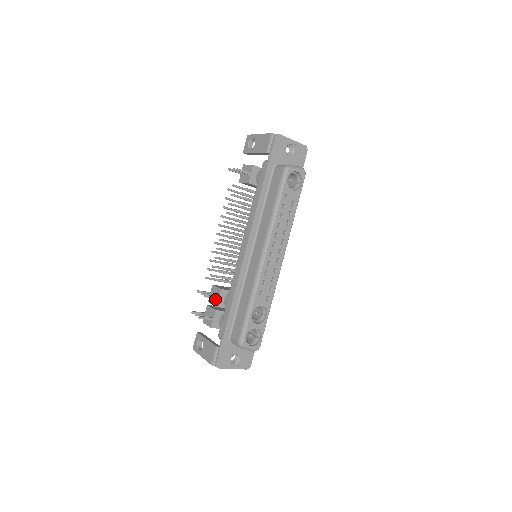
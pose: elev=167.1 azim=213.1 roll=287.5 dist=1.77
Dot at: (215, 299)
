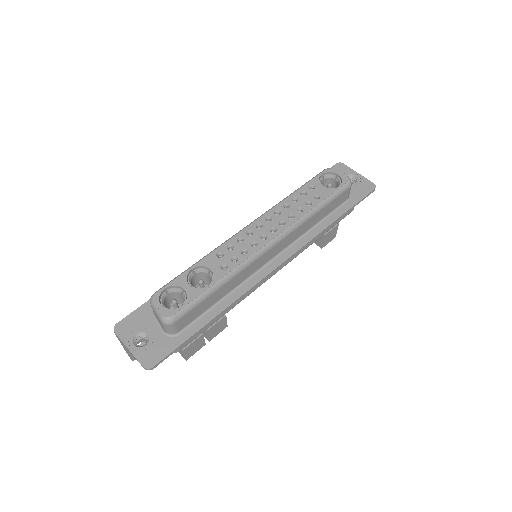
Dot at: occluded
